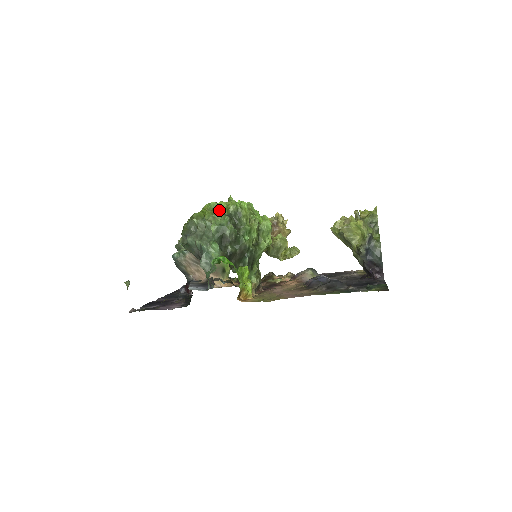
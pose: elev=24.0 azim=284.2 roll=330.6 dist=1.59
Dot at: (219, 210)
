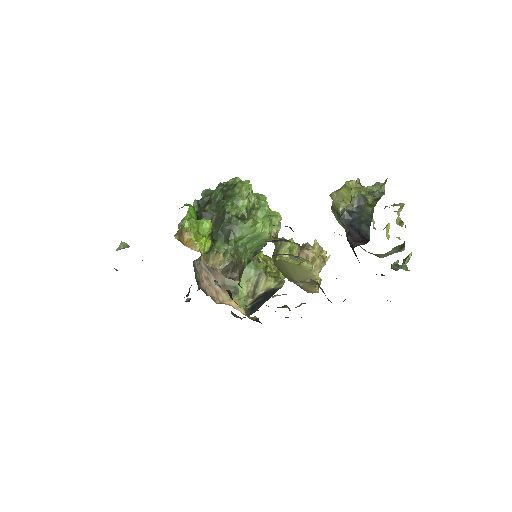
Dot at: occluded
